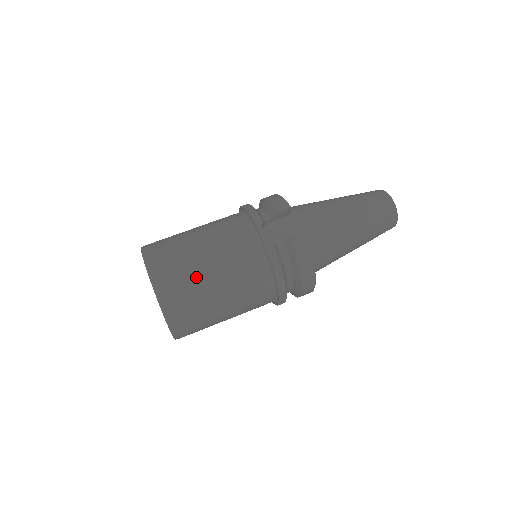
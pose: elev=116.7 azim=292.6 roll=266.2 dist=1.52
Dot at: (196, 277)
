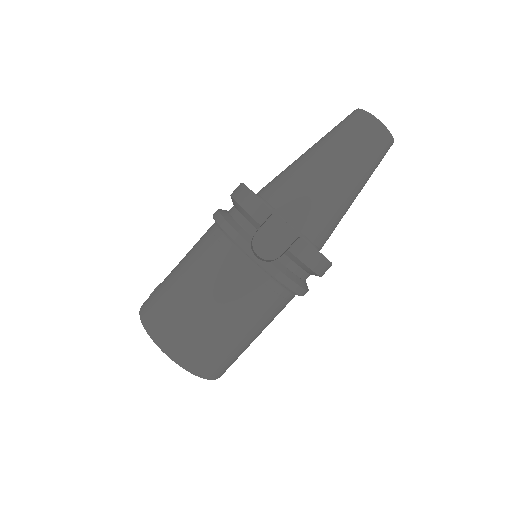
Dot at: (213, 334)
